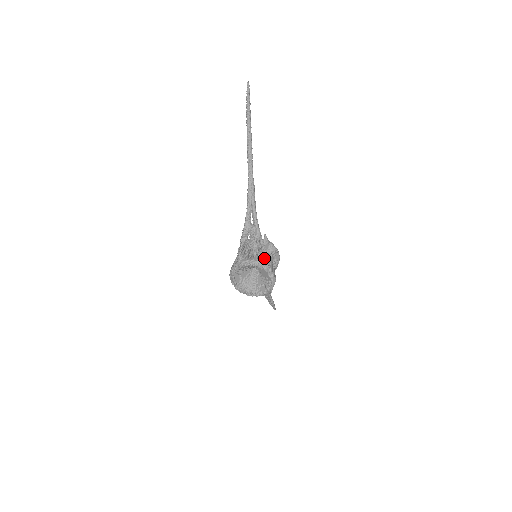
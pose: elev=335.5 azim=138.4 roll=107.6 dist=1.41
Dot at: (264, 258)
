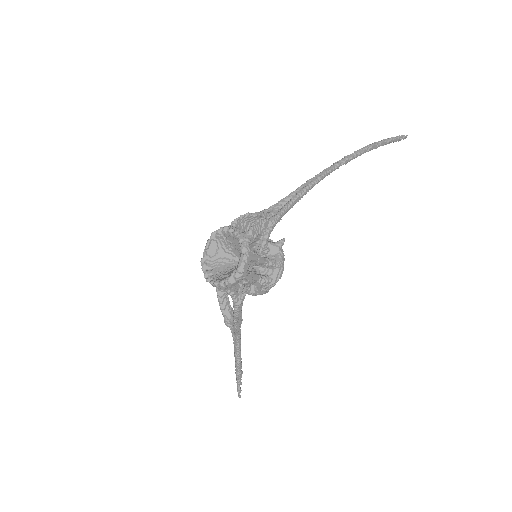
Dot at: (257, 250)
